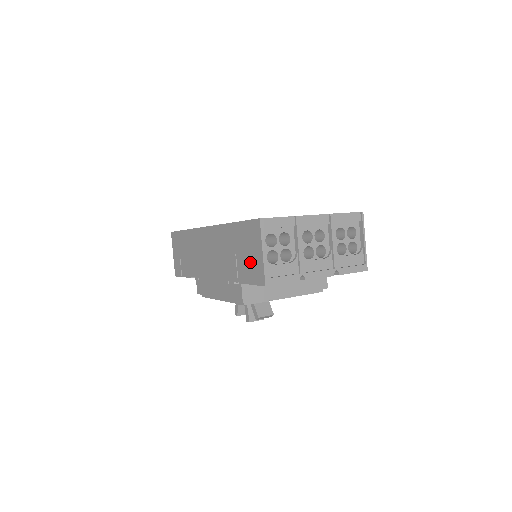
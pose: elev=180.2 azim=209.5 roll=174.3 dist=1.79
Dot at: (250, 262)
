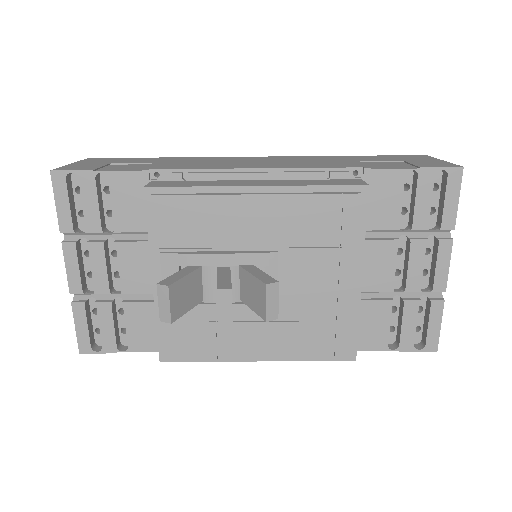
Dot at: (410, 162)
